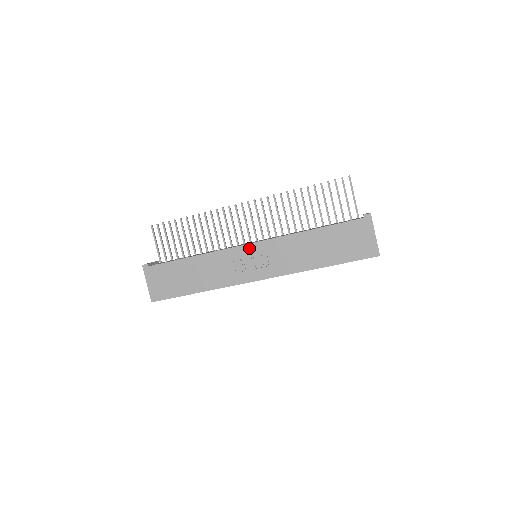
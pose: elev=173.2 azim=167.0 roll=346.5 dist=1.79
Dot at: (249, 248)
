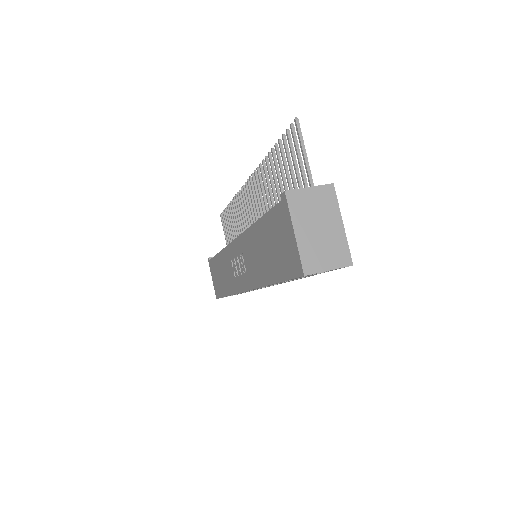
Dot at: (234, 246)
